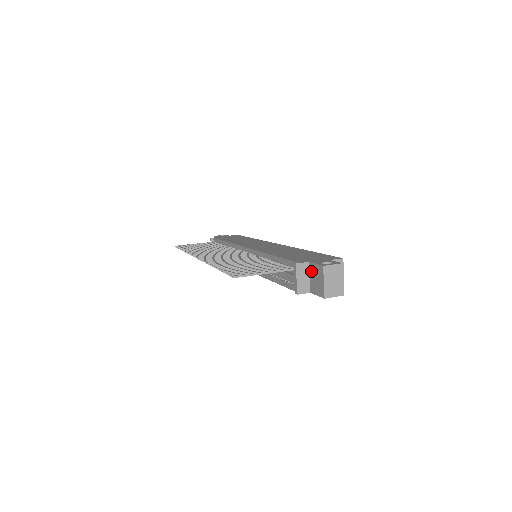
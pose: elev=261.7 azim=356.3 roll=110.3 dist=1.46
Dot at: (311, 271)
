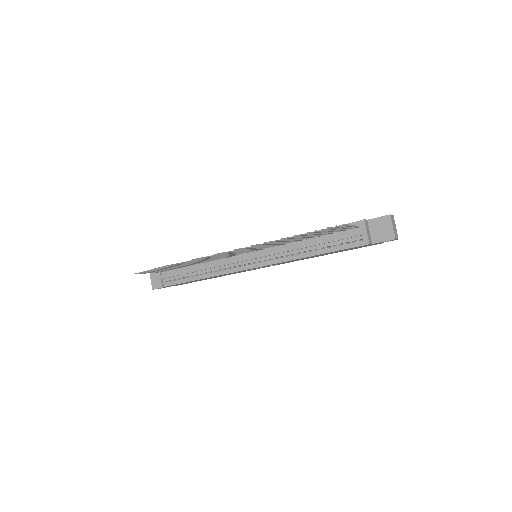
Dot at: (372, 226)
